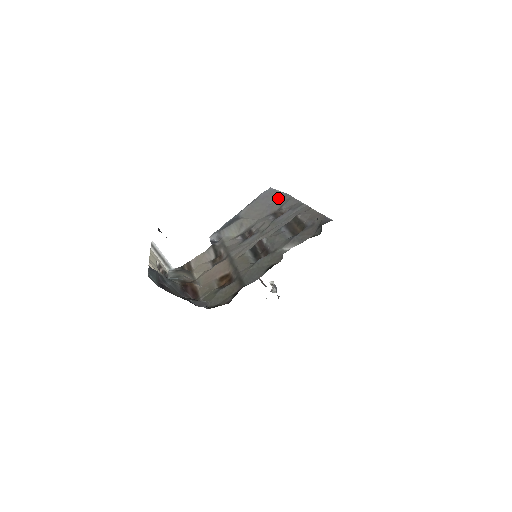
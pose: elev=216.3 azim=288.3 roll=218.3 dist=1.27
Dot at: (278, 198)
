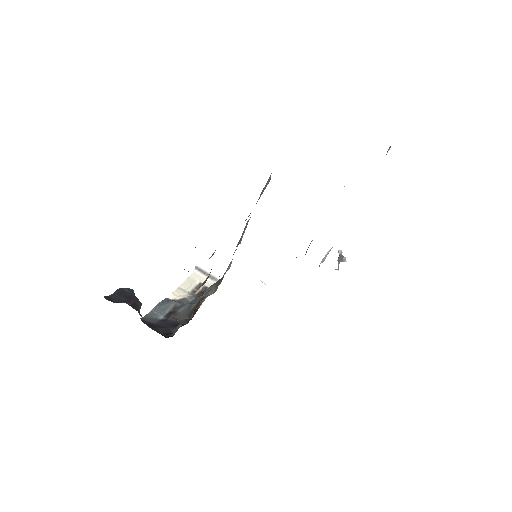
Dot at: occluded
